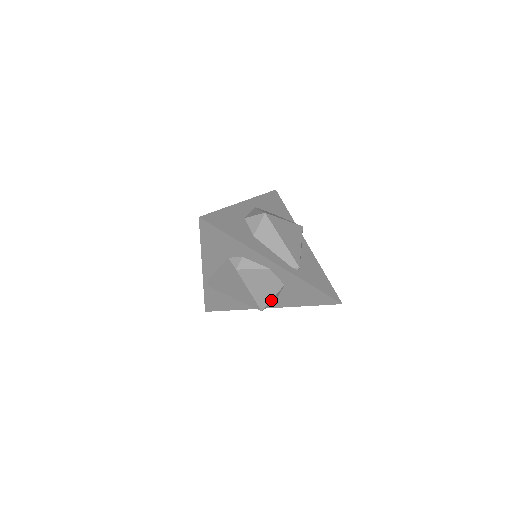
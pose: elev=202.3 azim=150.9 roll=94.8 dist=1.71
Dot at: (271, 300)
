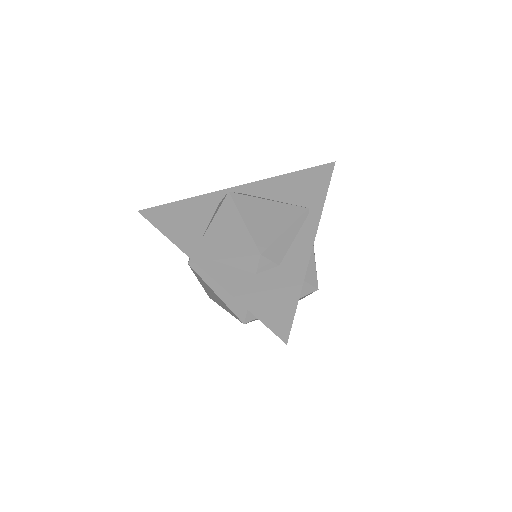
Dot at: occluded
